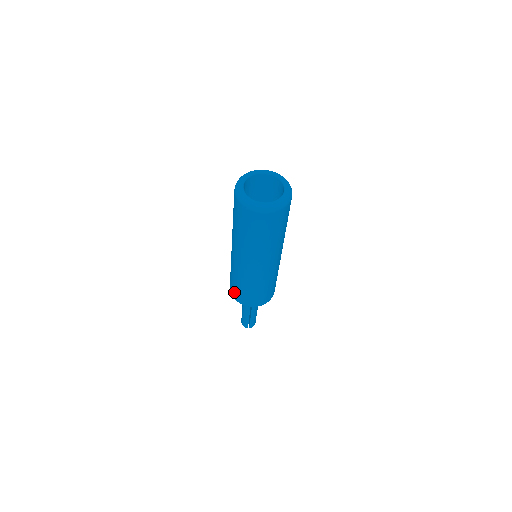
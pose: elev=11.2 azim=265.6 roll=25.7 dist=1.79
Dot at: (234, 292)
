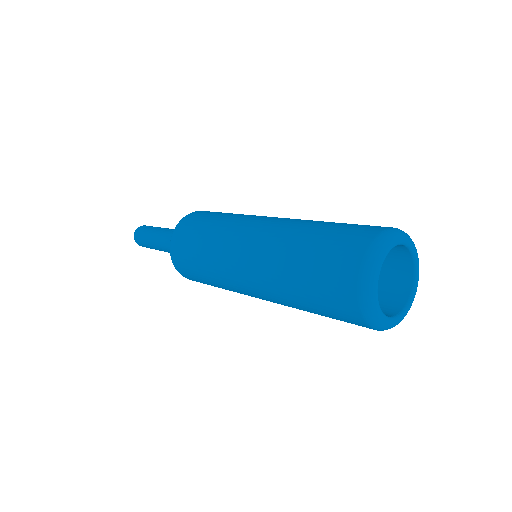
Dot at: (191, 278)
